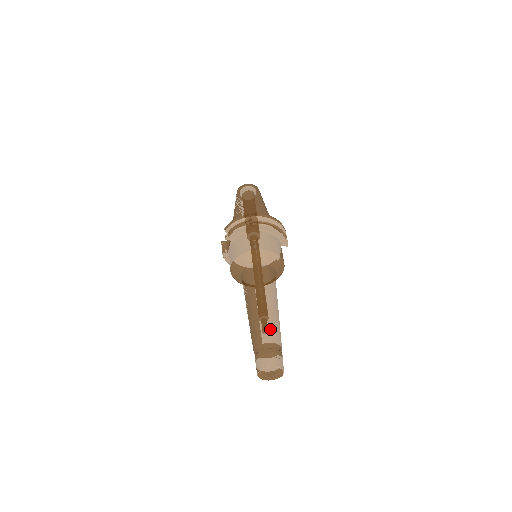
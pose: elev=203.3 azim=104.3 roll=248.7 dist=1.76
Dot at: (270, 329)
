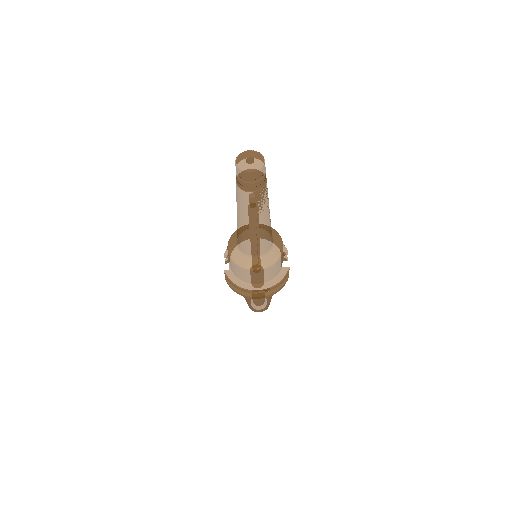
Dot at: occluded
